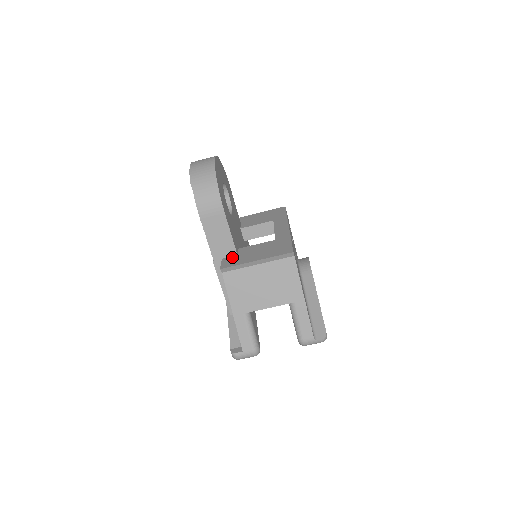
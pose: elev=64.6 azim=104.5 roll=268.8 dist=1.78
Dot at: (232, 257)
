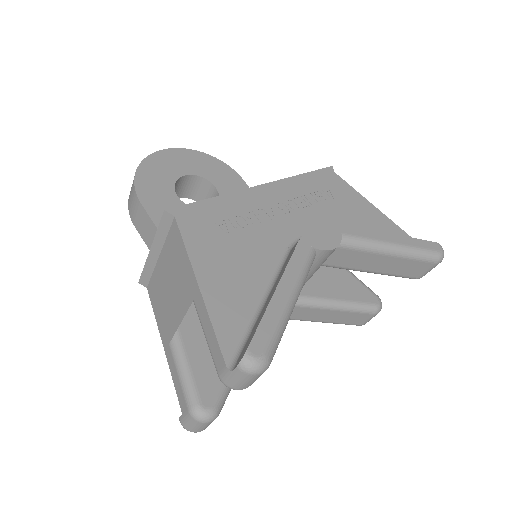
Dot at: occluded
